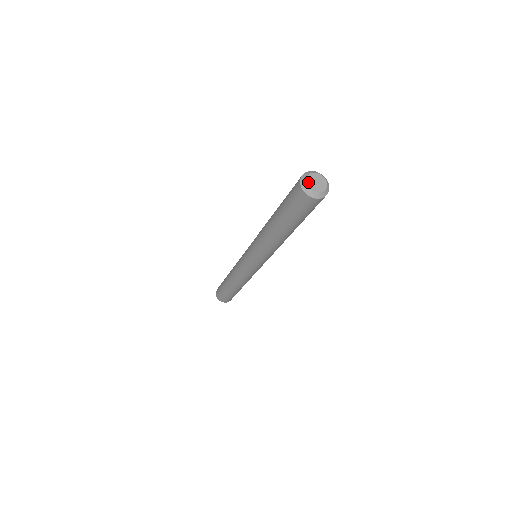
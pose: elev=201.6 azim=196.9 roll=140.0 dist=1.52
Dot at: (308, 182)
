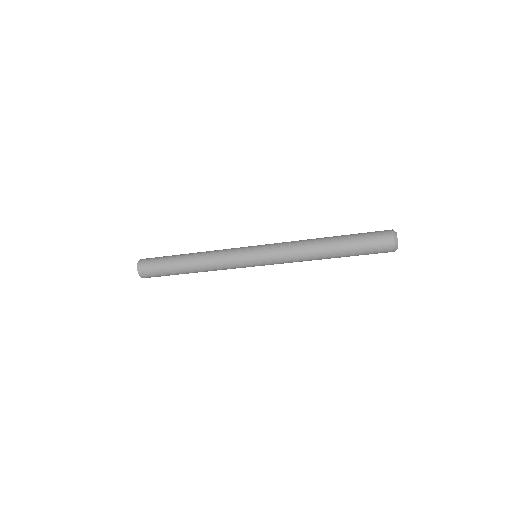
Dot at: occluded
